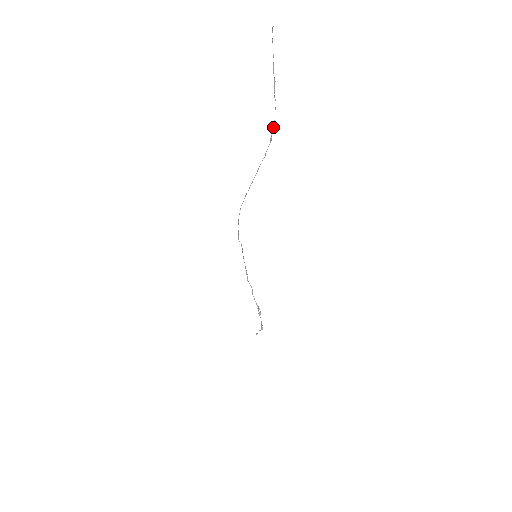
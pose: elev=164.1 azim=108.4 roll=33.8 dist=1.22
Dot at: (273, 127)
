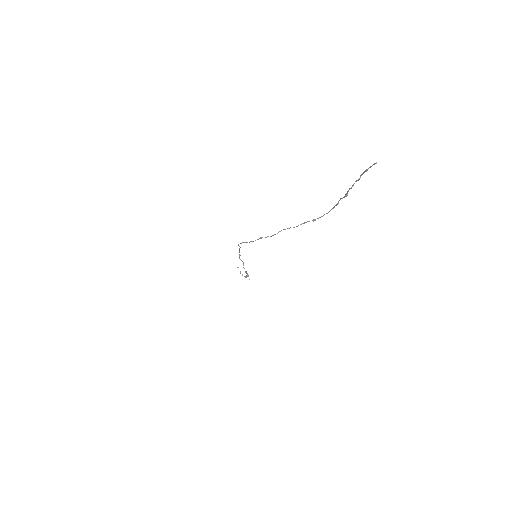
Dot at: (322, 216)
